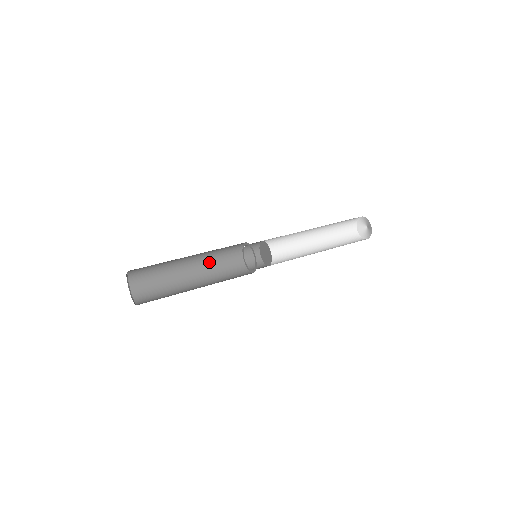
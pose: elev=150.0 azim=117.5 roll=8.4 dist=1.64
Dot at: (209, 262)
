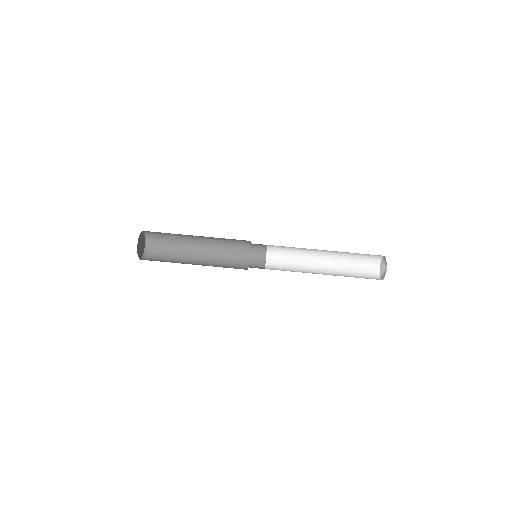
Dot at: (217, 249)
